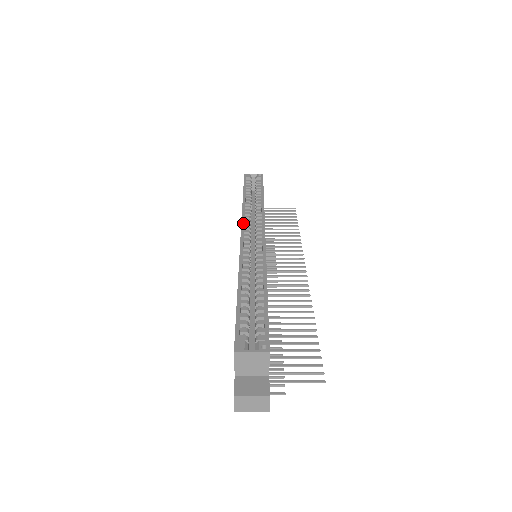
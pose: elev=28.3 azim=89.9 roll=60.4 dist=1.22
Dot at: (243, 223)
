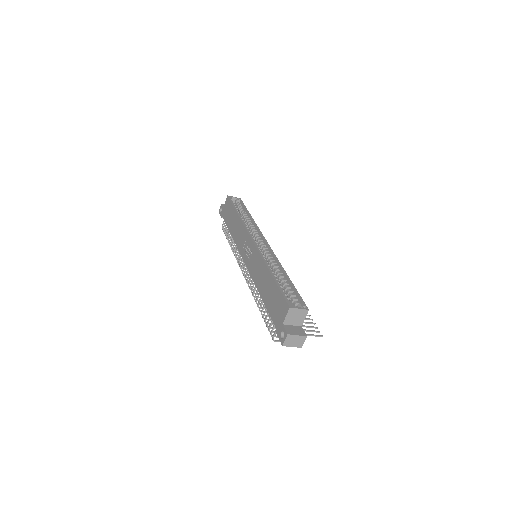
Dot at: occluded
